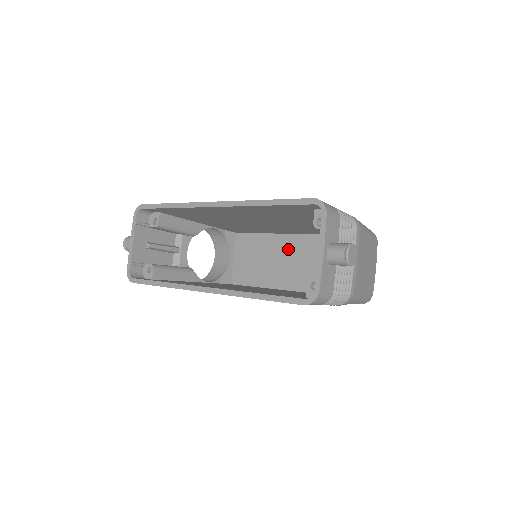
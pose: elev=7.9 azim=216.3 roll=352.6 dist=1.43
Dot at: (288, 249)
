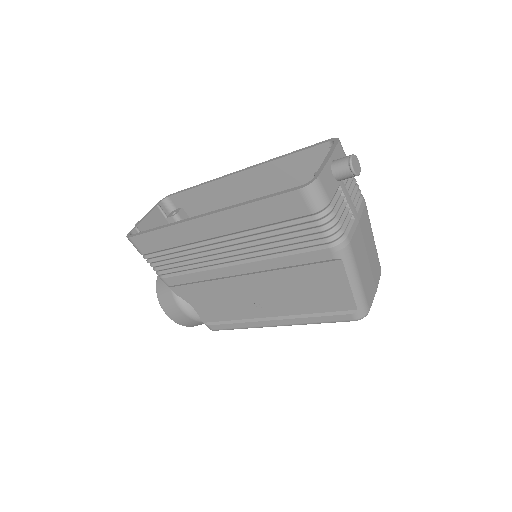
Dot at: occluded
